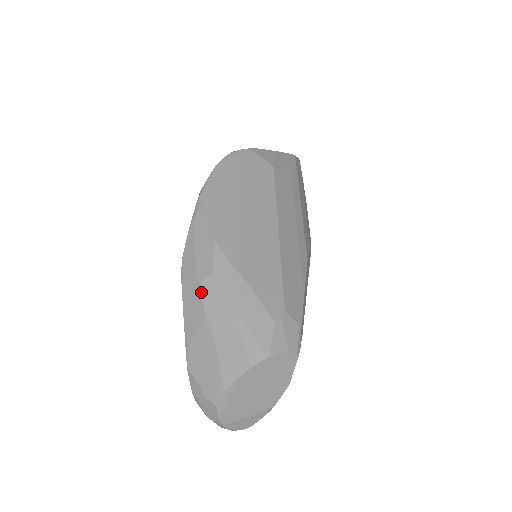
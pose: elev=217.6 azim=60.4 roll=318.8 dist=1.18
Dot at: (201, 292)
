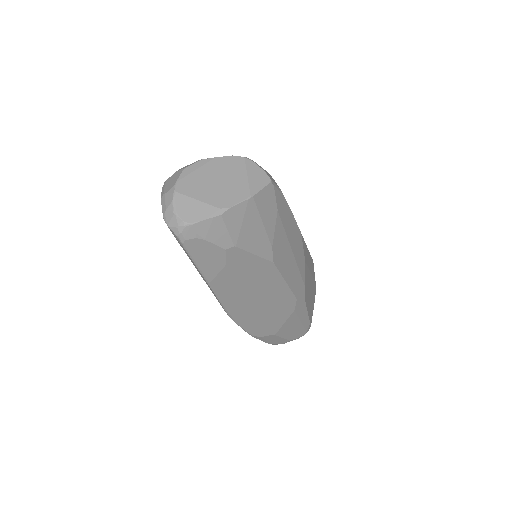
Dot at: occluded
